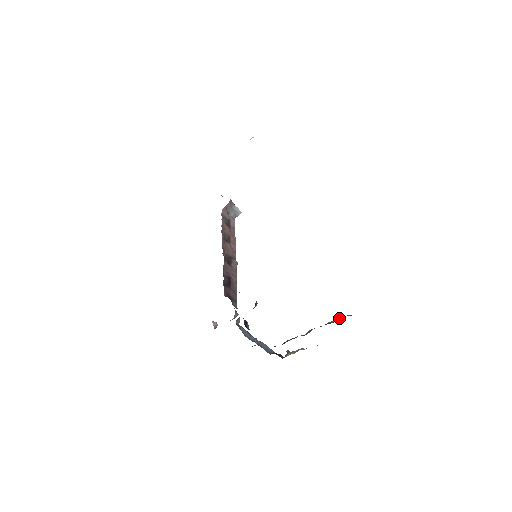
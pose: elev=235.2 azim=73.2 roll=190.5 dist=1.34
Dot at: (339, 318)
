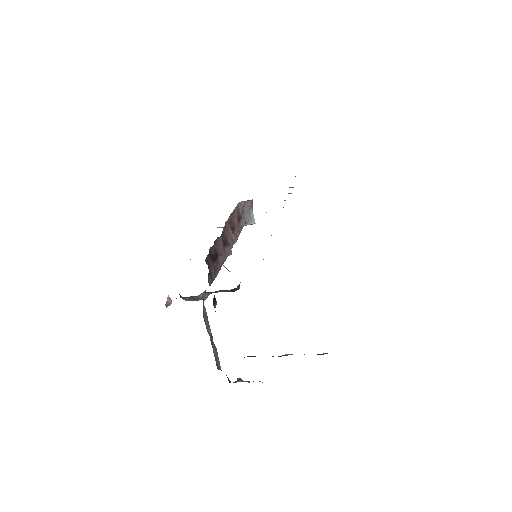
Dot at: occluded
